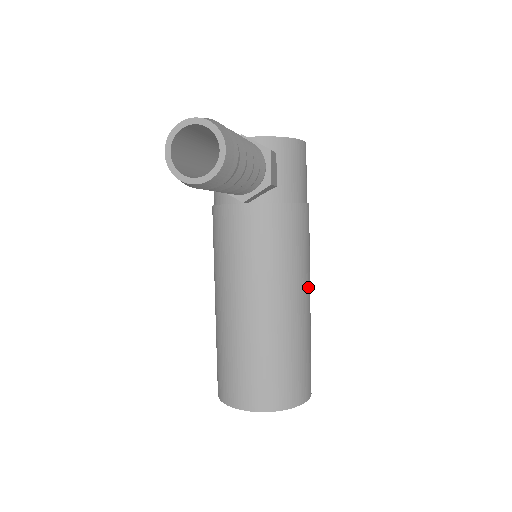
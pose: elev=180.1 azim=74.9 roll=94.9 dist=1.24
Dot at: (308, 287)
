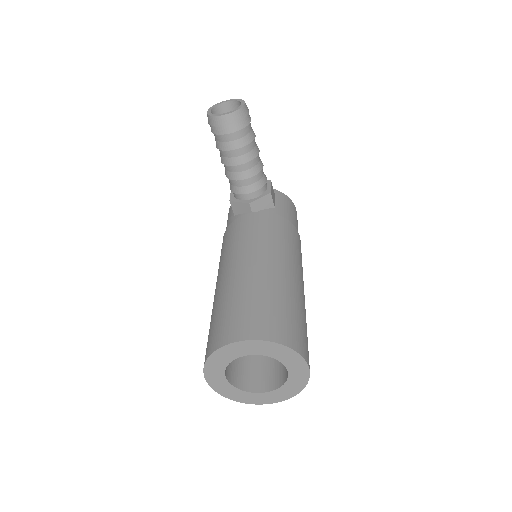
Dot at: (302, 279)
